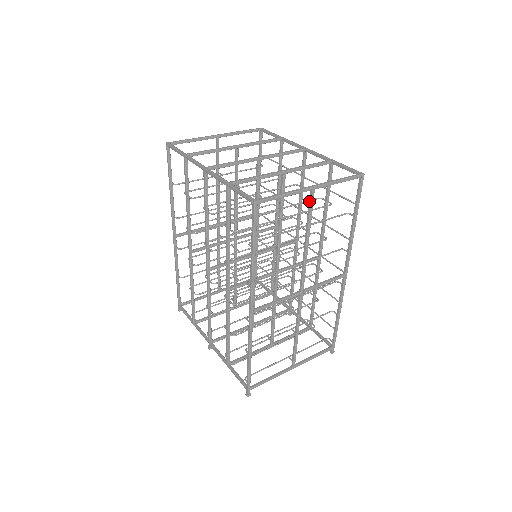
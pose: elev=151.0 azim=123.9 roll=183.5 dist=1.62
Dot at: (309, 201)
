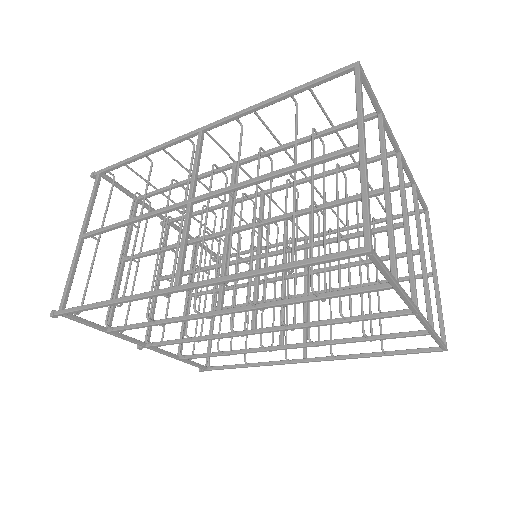
Dot at: (418, 278)
